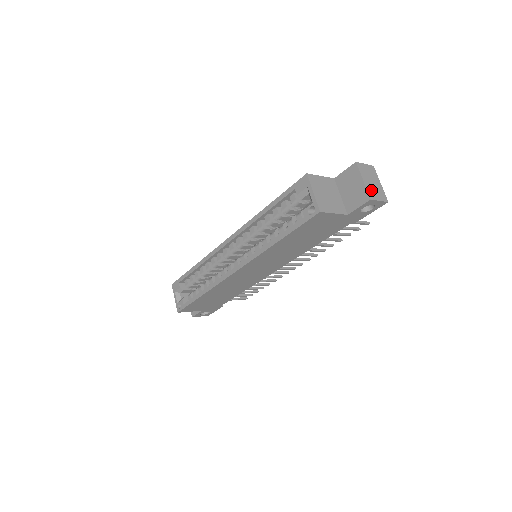
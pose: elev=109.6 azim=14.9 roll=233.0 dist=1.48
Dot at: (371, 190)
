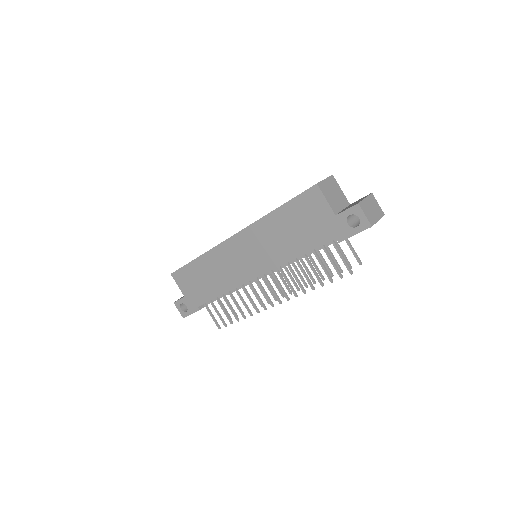
Dot at: (365, 206)
